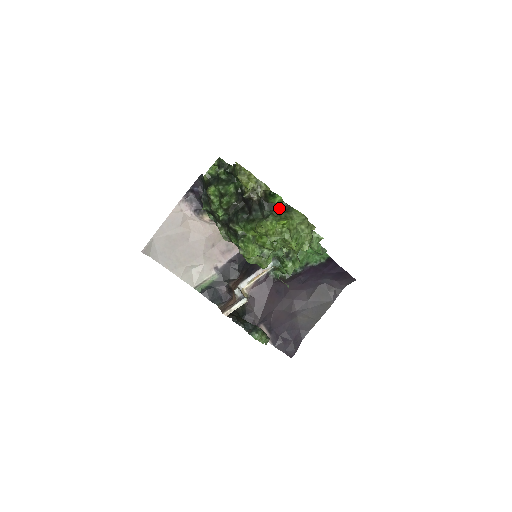
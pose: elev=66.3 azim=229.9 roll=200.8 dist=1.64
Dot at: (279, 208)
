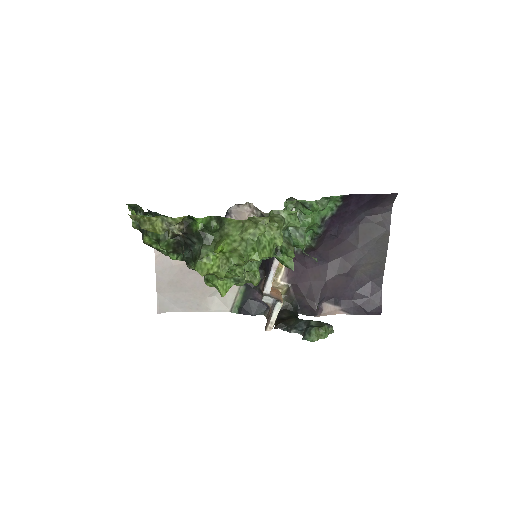
Dot at: (211, 227)
